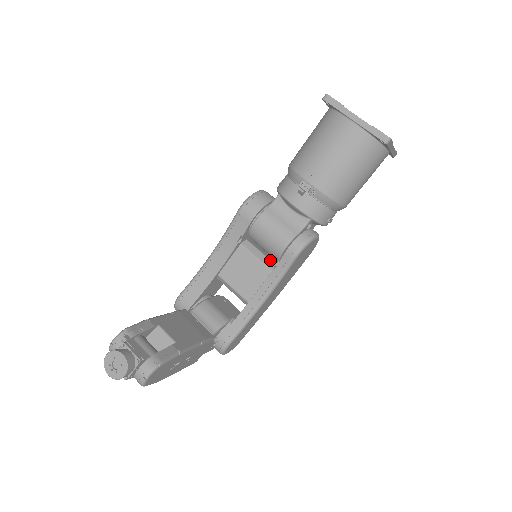
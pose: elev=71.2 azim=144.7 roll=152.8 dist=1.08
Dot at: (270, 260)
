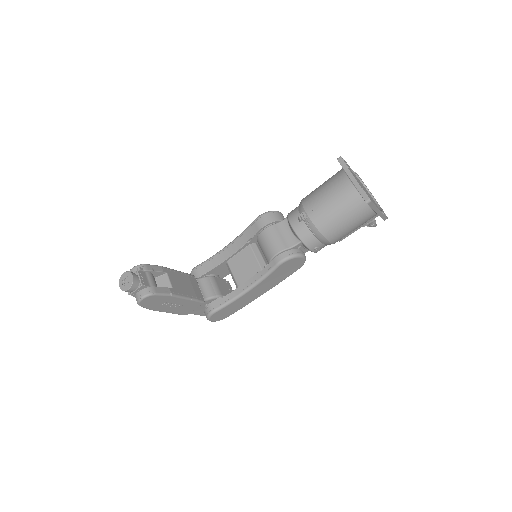
Dot at: (265, 263)
